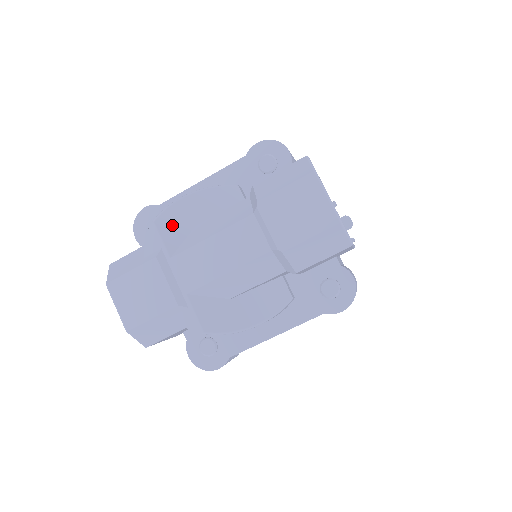
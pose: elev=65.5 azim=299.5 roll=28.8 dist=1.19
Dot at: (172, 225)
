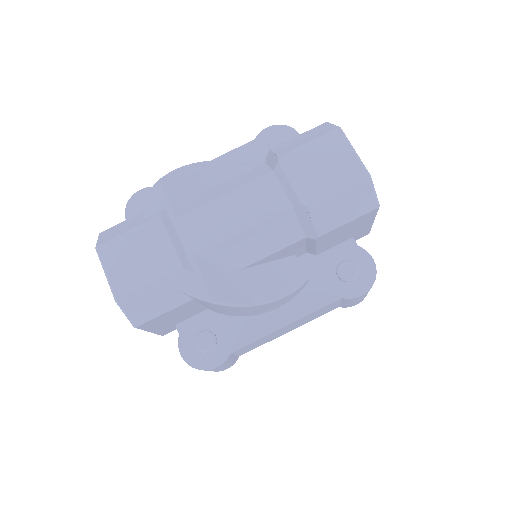
Dot at: (178, 188)
